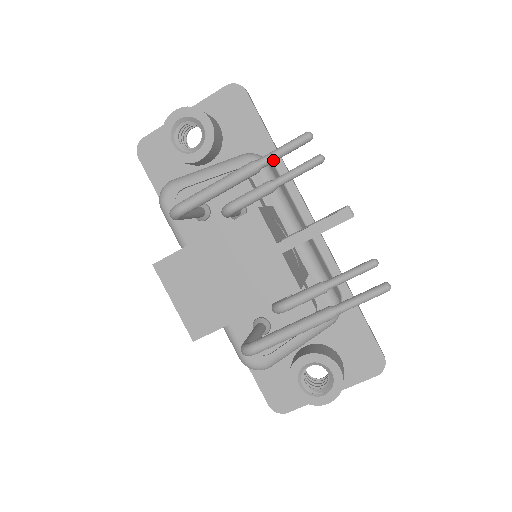
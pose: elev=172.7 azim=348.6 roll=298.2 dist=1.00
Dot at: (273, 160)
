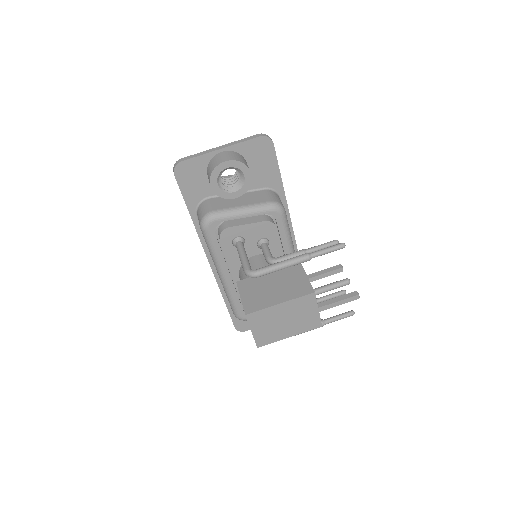
Dot at: occluded
